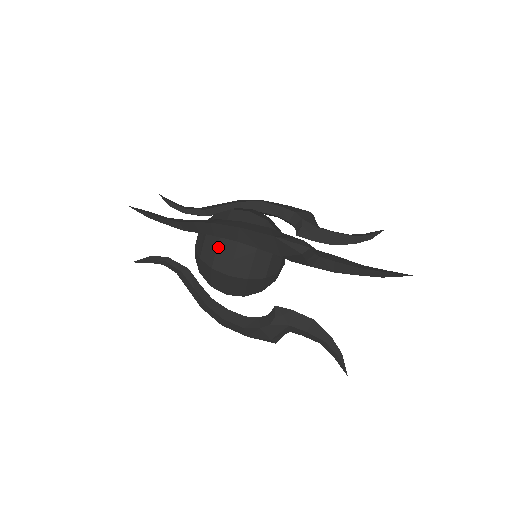
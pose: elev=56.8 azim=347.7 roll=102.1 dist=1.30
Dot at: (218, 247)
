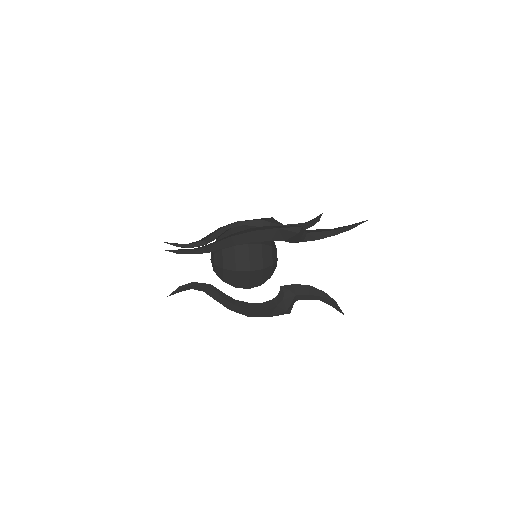
Dot at: (235, 255)
